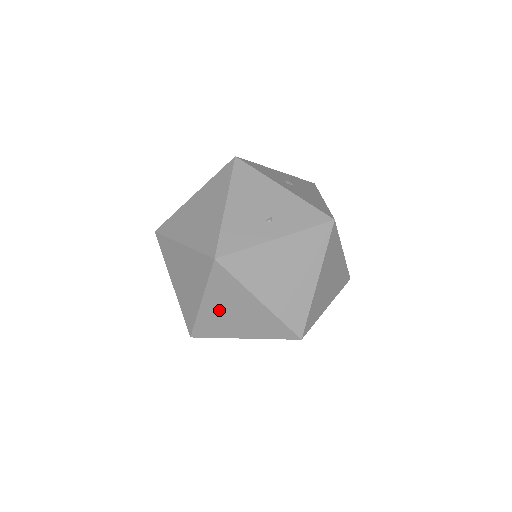
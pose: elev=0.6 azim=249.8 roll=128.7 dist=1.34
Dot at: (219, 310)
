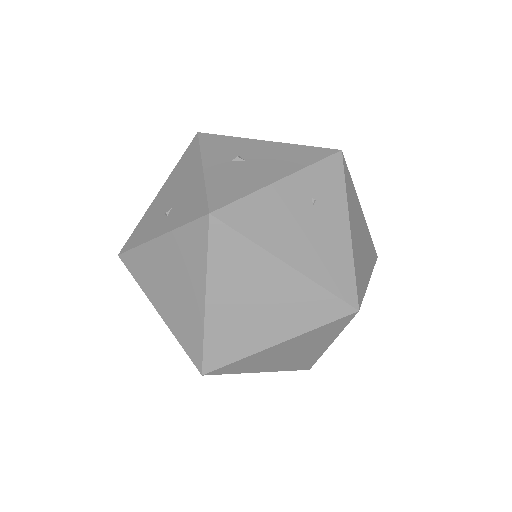
Dot at: occluded
